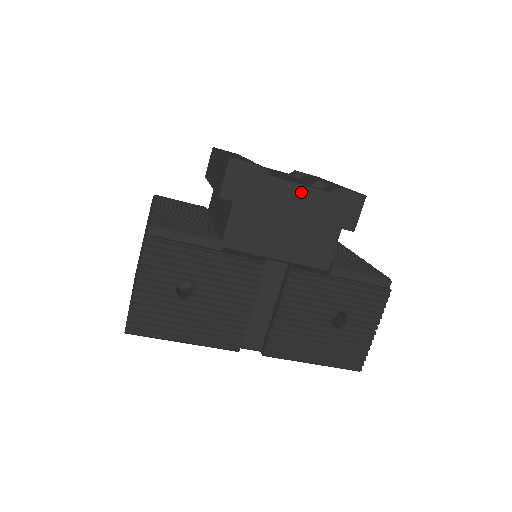
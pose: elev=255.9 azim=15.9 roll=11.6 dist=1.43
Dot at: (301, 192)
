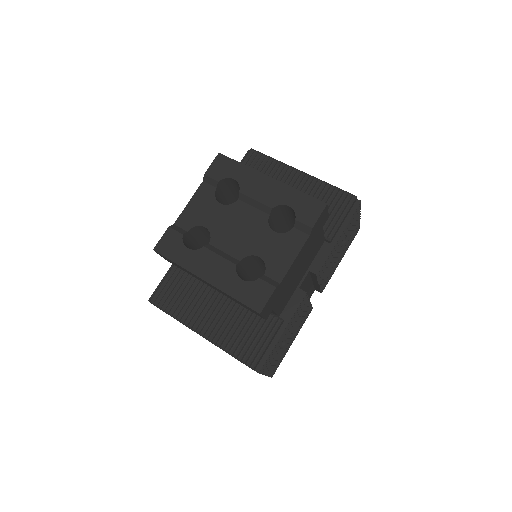
Dot at: (298, 258)
